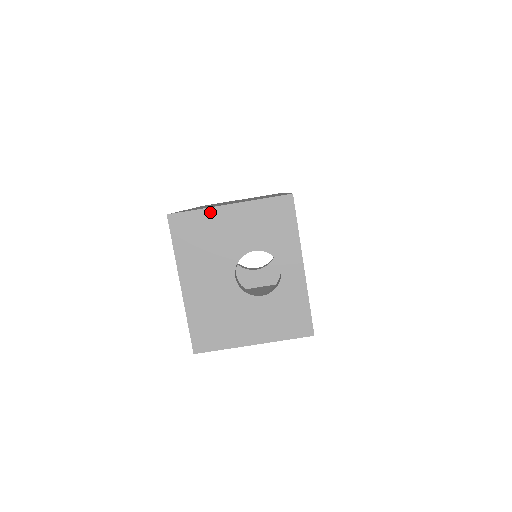
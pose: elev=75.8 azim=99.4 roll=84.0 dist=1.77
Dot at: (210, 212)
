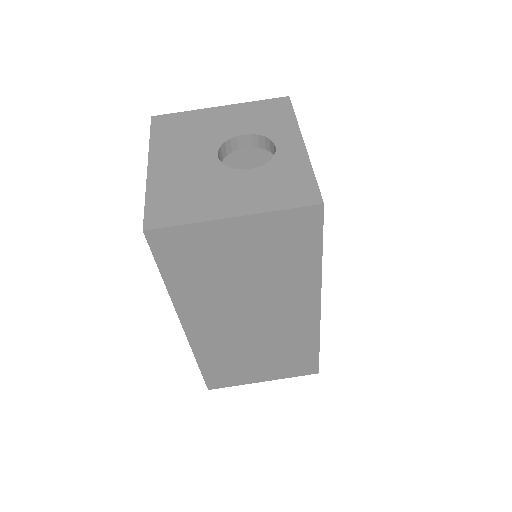
Dot at: (198, 112)
